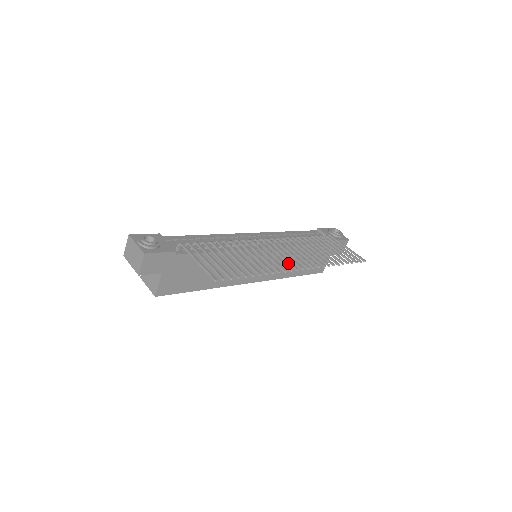
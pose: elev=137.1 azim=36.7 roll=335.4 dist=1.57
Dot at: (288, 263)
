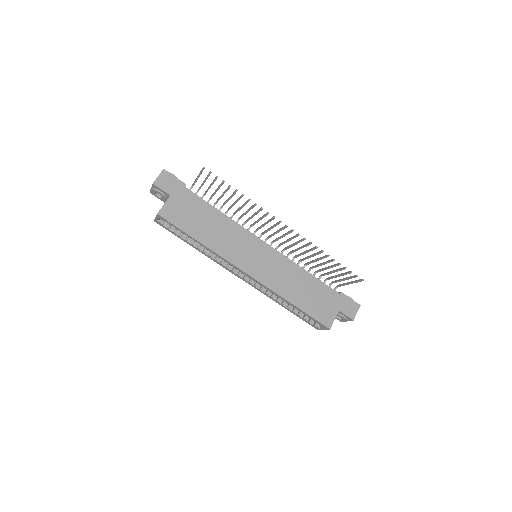
Dot at: (275, 224)
